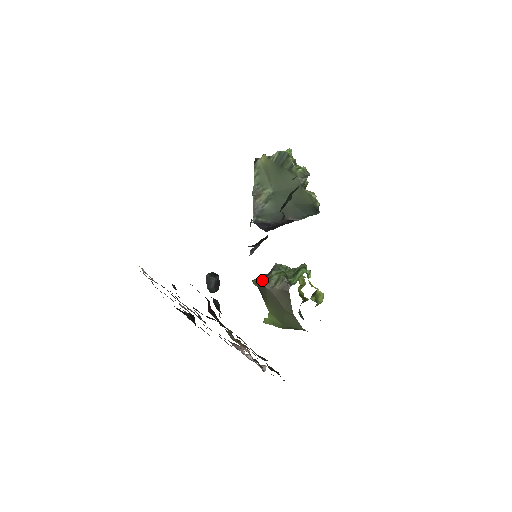
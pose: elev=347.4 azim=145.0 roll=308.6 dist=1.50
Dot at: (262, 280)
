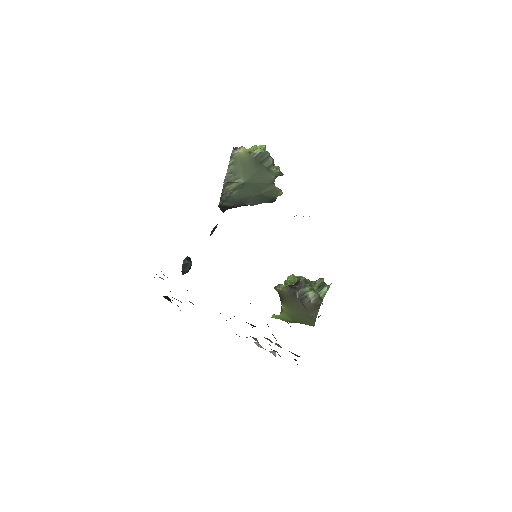
Dot at: (293, 292)
